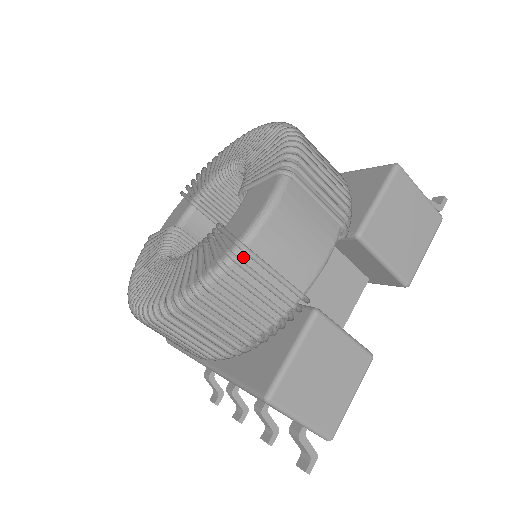
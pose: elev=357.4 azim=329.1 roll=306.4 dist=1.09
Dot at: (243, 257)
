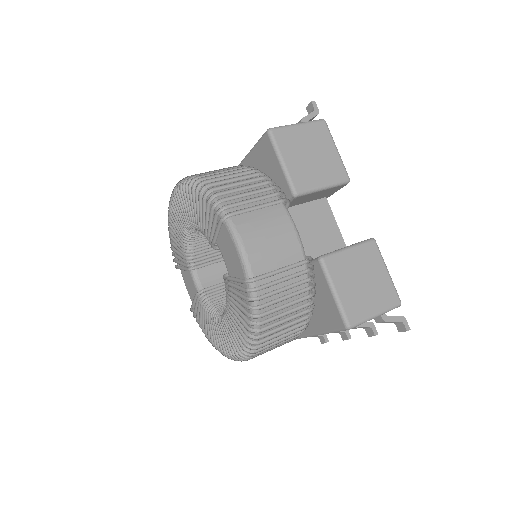
Dot at: (257, 283)
